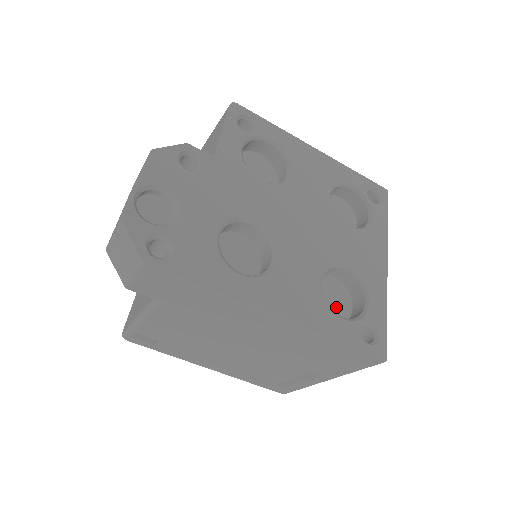
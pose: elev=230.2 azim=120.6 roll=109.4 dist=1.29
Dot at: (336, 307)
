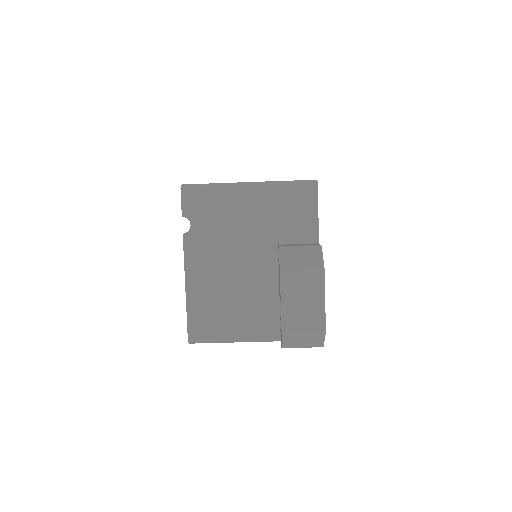
Dot at: occluded
